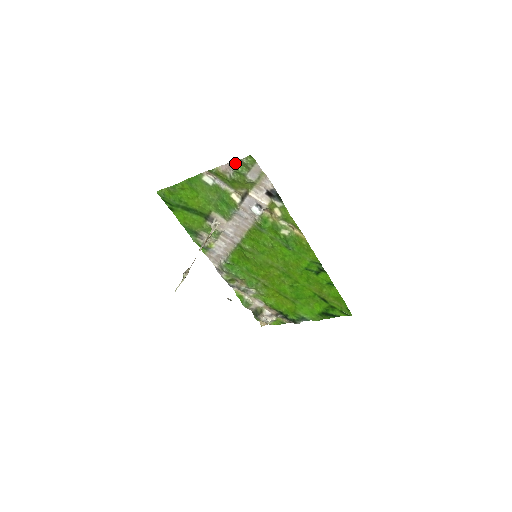
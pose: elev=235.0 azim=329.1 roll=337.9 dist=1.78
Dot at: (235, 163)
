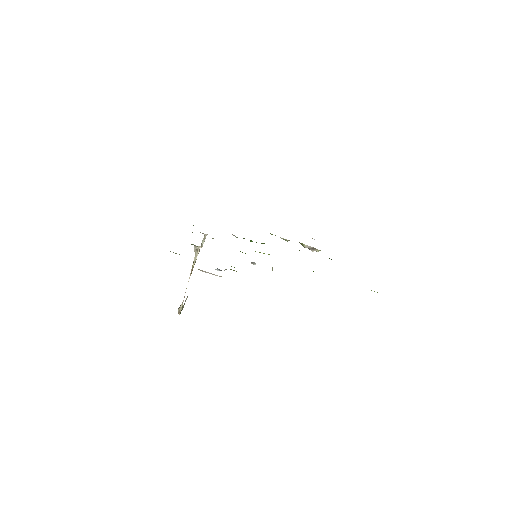
Dot at: occluded
